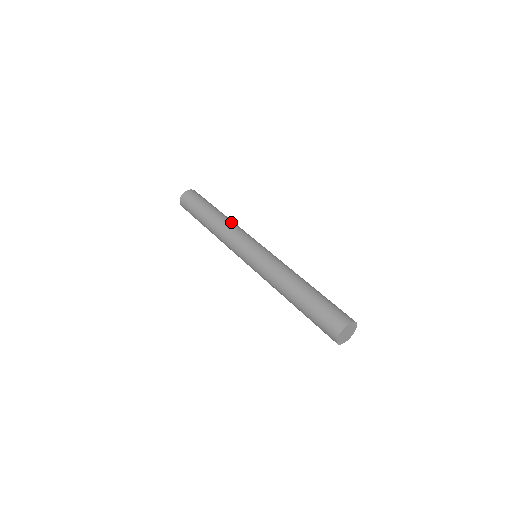
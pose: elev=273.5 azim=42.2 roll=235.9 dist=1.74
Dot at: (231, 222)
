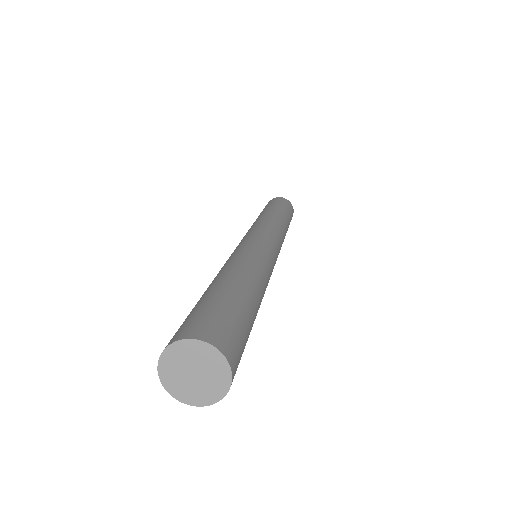
Dot at: (283, 226)
